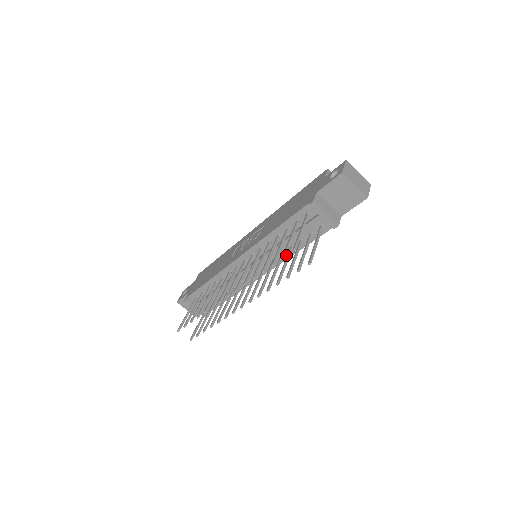
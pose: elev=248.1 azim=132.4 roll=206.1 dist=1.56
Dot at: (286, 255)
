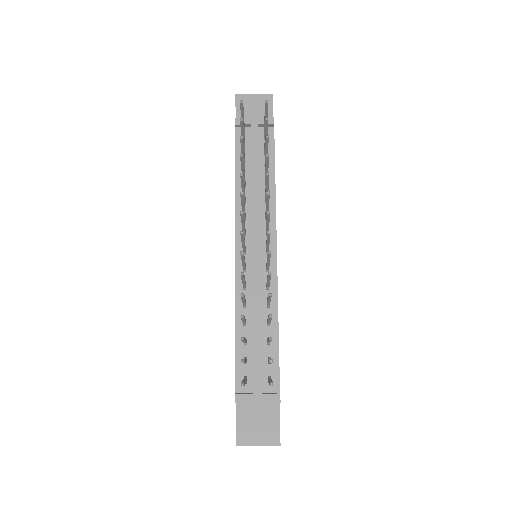
Dot at: (270, 199)
